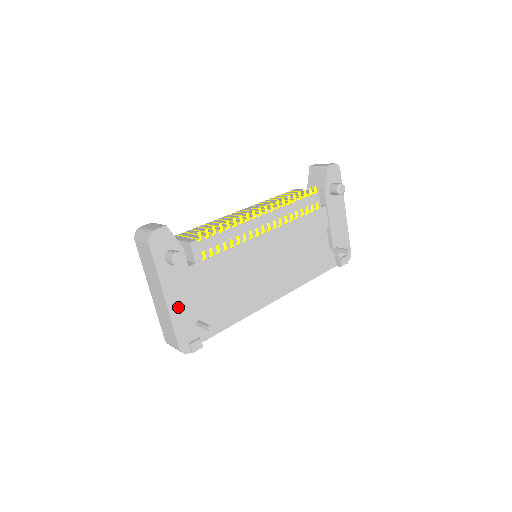
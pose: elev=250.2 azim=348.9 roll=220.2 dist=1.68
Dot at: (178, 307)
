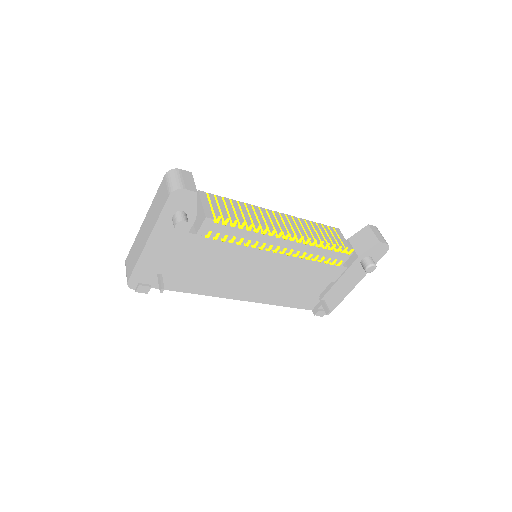
Dot at: (153, 254)
